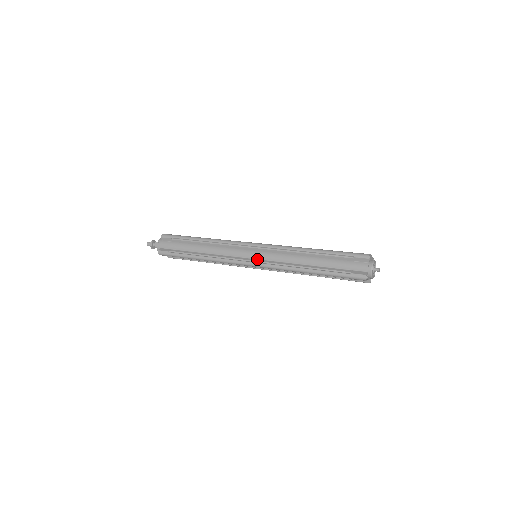
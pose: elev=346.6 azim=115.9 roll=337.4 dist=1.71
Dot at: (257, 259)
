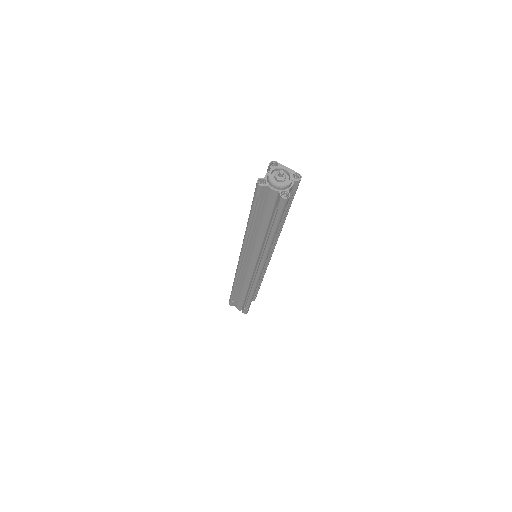
Dot at: occluded
